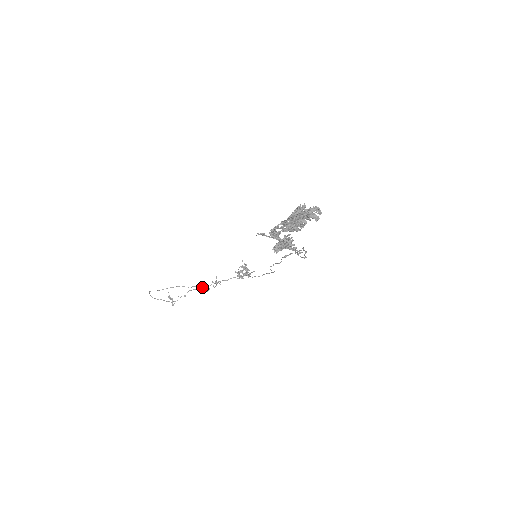
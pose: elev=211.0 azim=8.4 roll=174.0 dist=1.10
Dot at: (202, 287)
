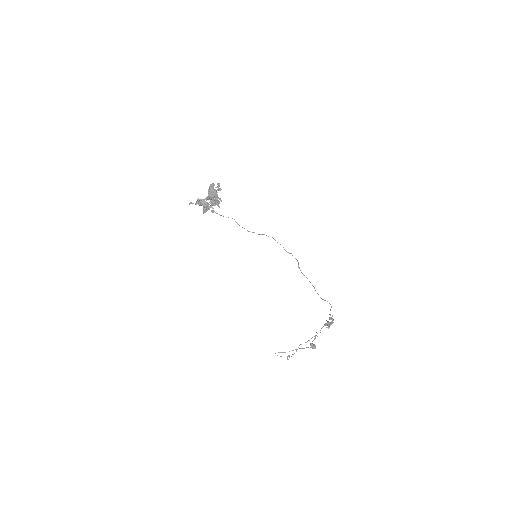
Dot at: (306, 342)
